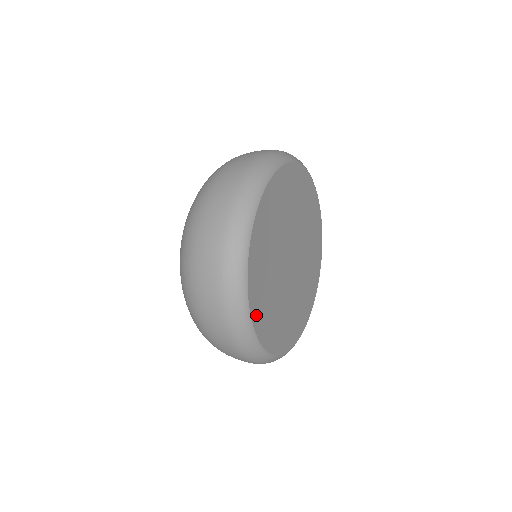
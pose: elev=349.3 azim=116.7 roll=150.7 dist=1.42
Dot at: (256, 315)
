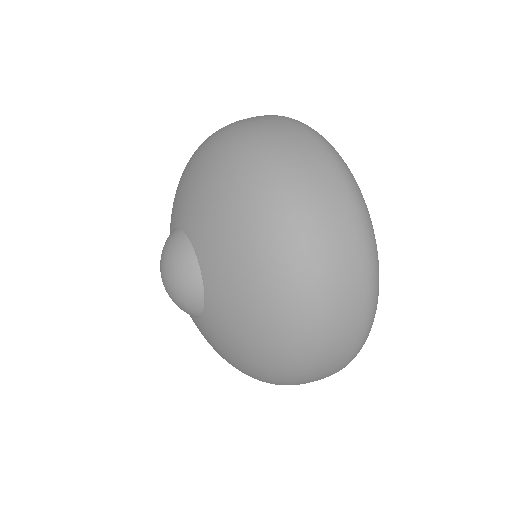
Dot at: occluded
